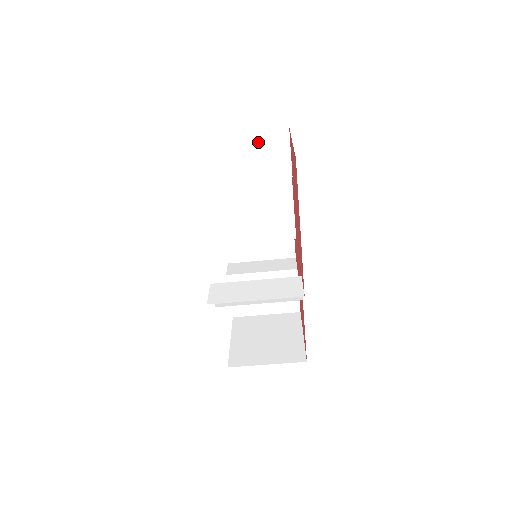
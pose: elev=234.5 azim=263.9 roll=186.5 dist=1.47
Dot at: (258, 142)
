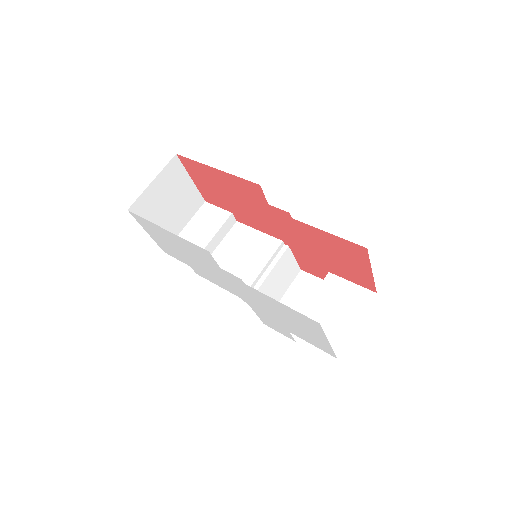
Dot at: (198, 221)
